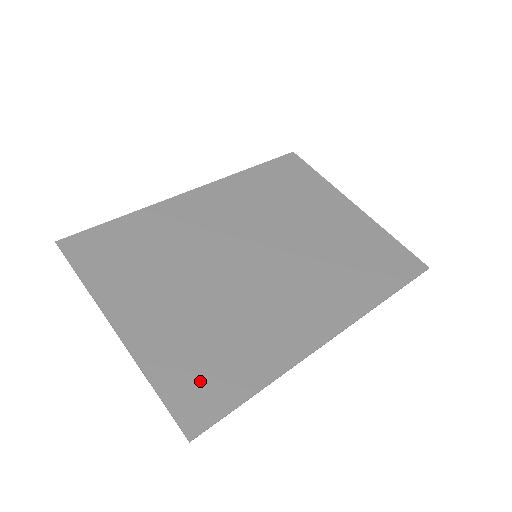
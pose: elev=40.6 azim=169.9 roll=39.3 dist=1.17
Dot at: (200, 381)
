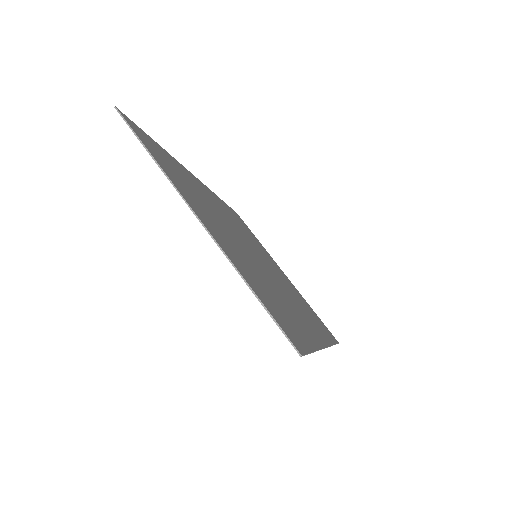
Dot at: (279, 312)
